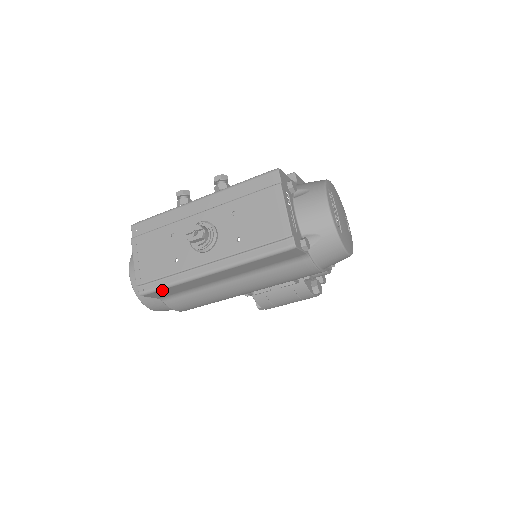
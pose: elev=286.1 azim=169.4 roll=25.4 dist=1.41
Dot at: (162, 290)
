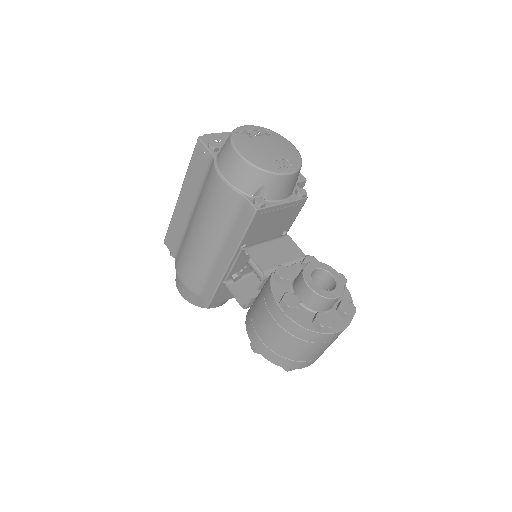
Dot at: (169, 231)
